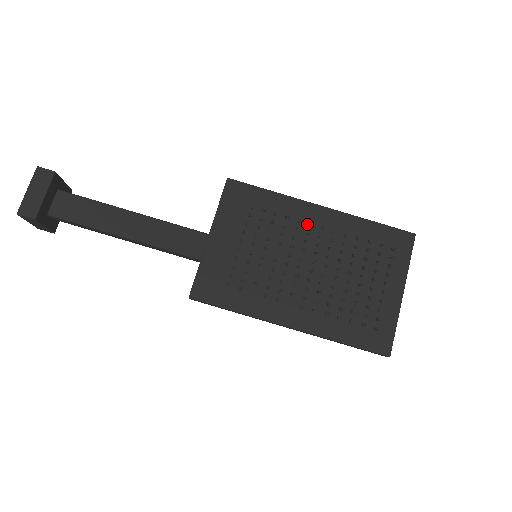
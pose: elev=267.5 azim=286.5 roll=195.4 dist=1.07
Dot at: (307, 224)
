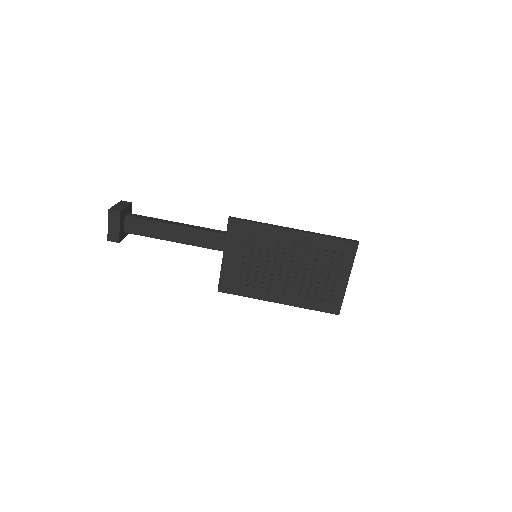
Dot at: (284, 243)
